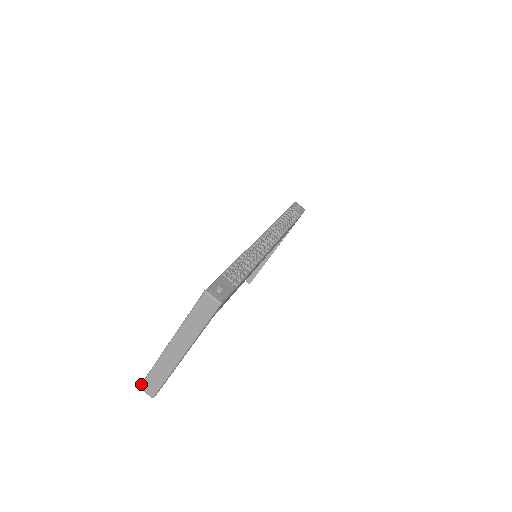
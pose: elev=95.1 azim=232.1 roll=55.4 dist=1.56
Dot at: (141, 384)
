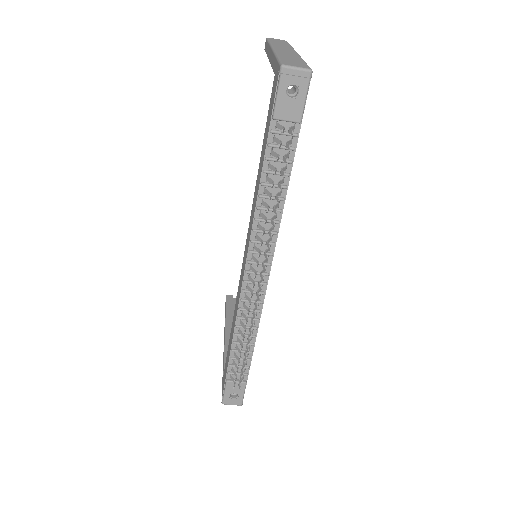
Dot at: occluded
